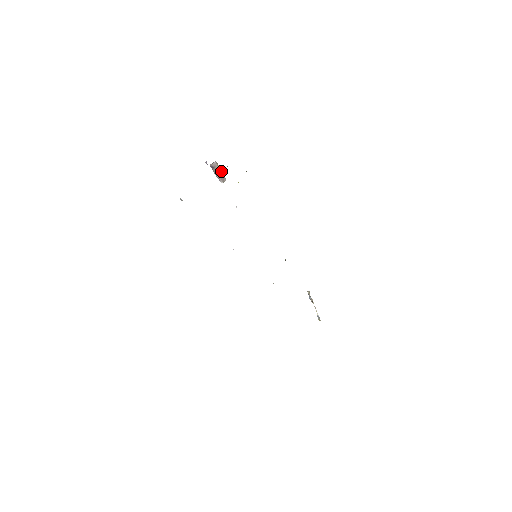
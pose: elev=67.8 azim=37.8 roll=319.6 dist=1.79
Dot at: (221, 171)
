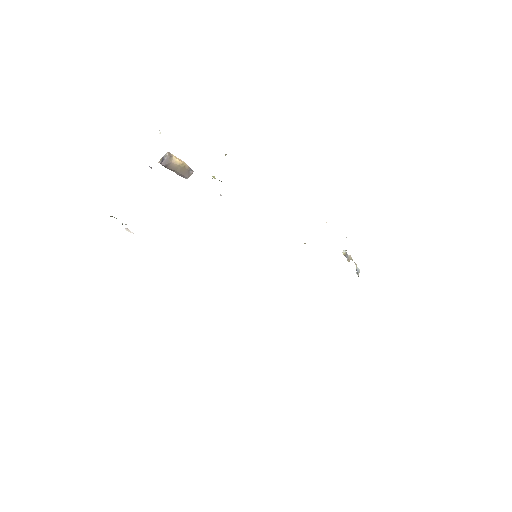
Dot at: (180, 165)
